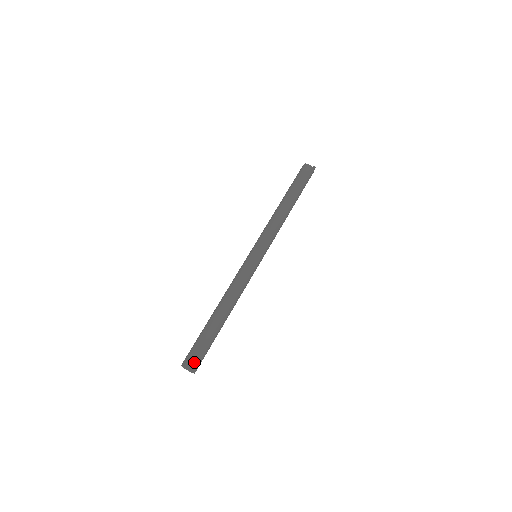
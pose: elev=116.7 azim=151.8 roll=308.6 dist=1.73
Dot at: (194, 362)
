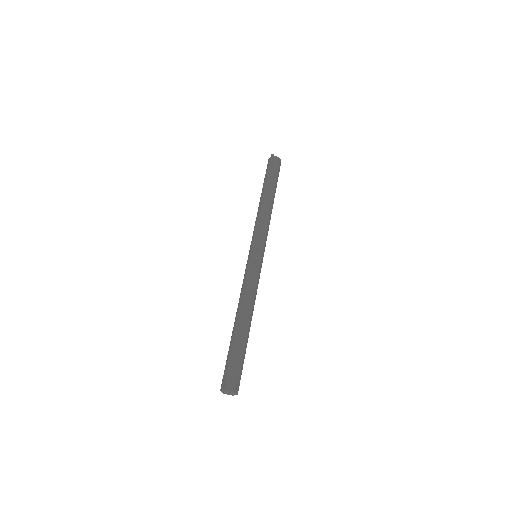
Dot at: (239, 384)
